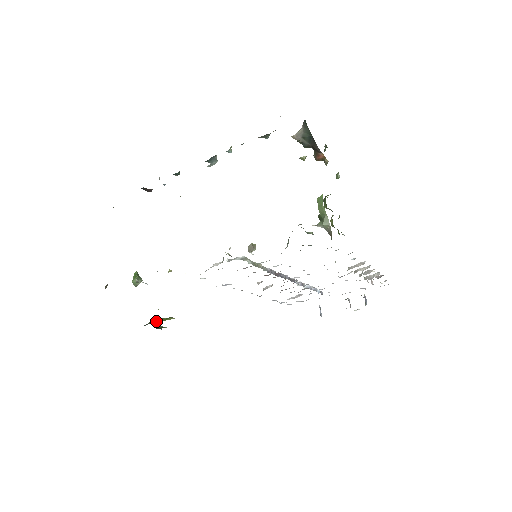
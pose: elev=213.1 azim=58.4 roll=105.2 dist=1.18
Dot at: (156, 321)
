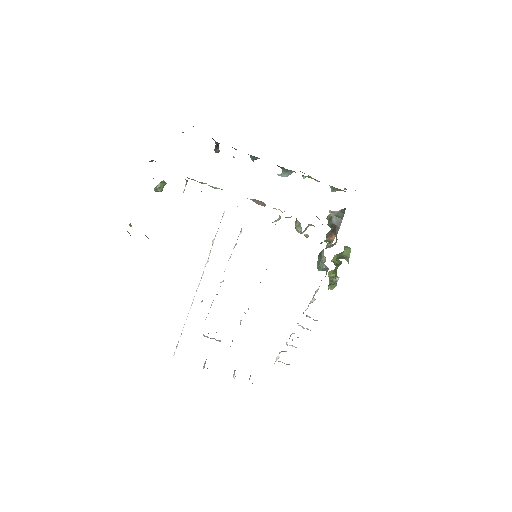
Dot at: (129, 233)
